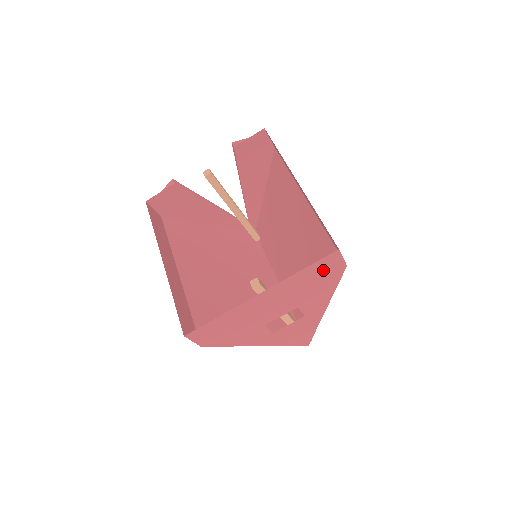
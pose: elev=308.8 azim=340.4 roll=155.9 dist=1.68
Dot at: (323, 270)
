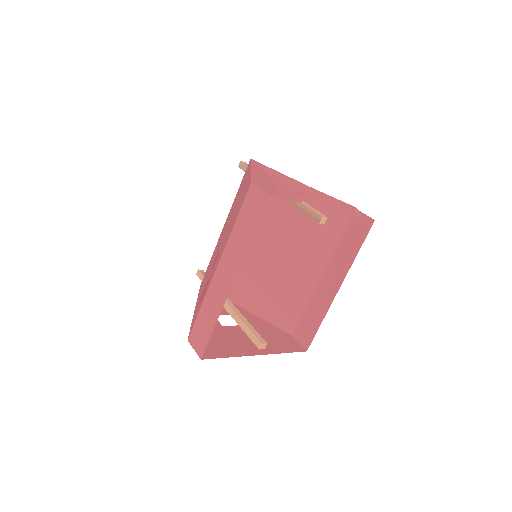
Dot at: (287, 343)
